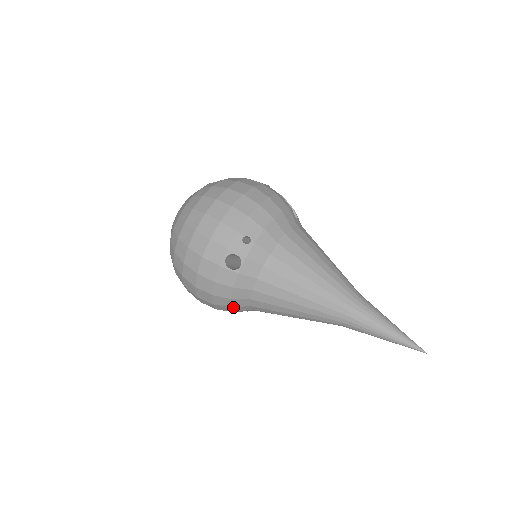
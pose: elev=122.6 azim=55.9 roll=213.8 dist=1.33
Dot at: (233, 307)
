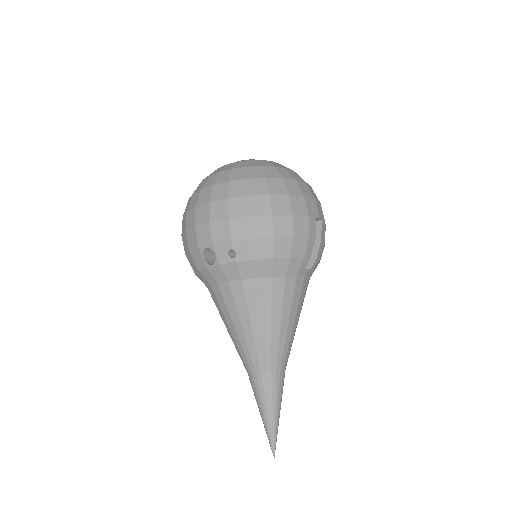
Dot at: occluded
